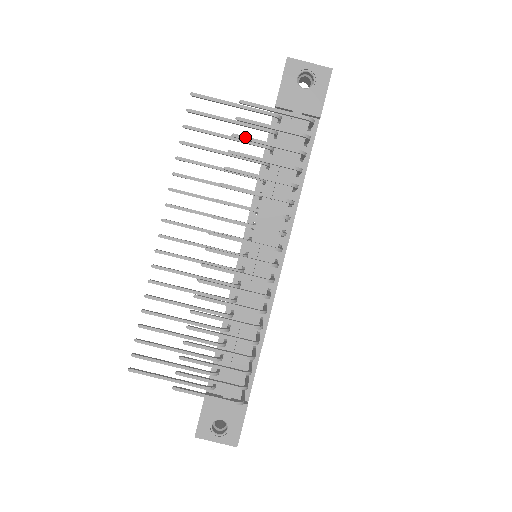
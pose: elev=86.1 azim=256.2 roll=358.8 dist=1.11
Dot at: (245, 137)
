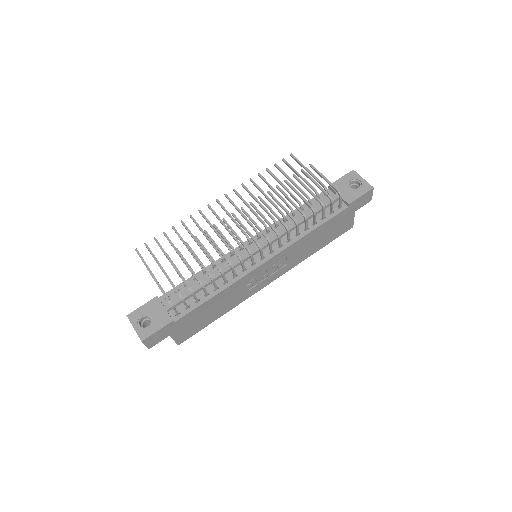
Dot at: (299, 179)
